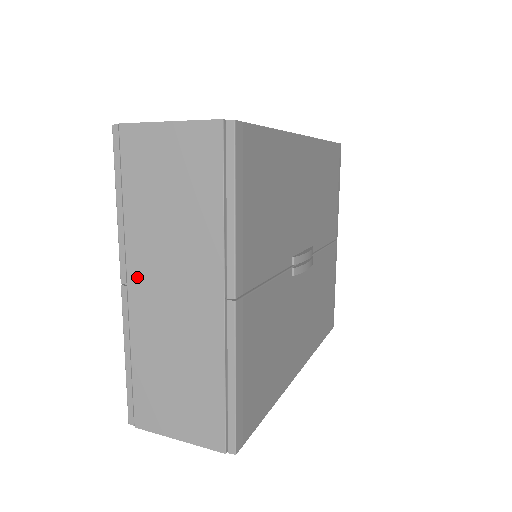
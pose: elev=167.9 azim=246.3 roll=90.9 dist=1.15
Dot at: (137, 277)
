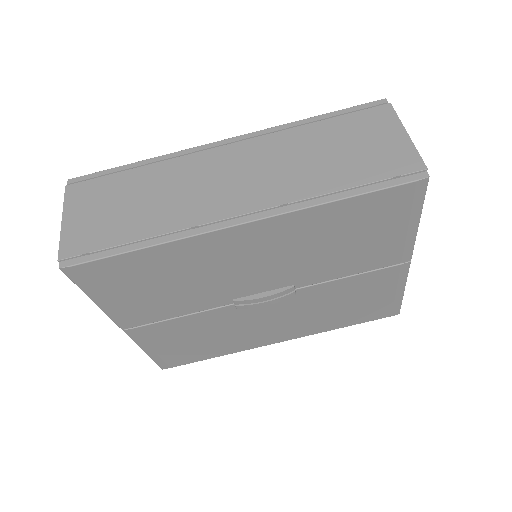
Dot at: occluded
